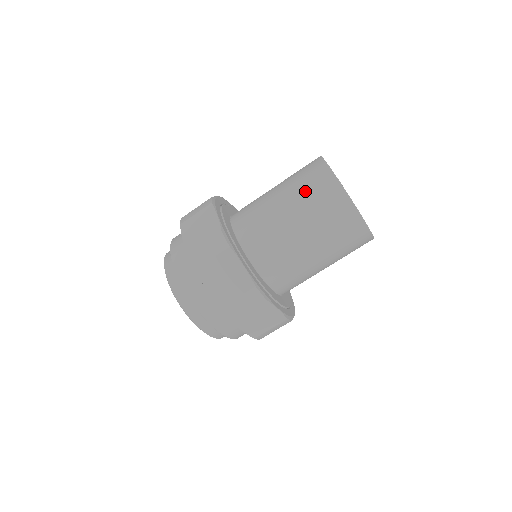
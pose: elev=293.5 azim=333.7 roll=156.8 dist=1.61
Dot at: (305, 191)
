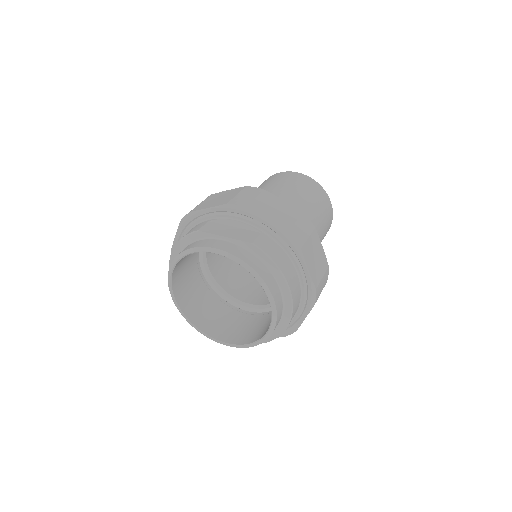
Dot at: (278, 181)
